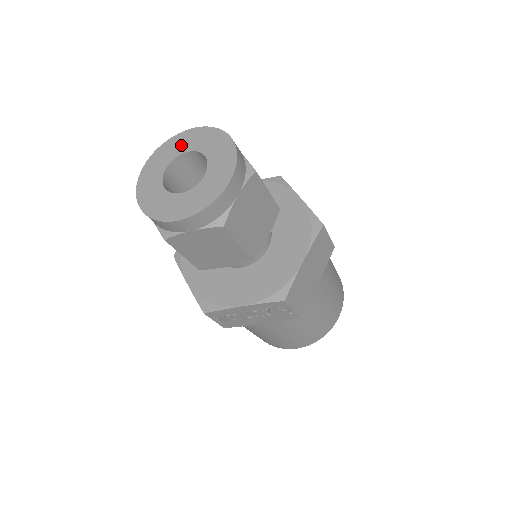
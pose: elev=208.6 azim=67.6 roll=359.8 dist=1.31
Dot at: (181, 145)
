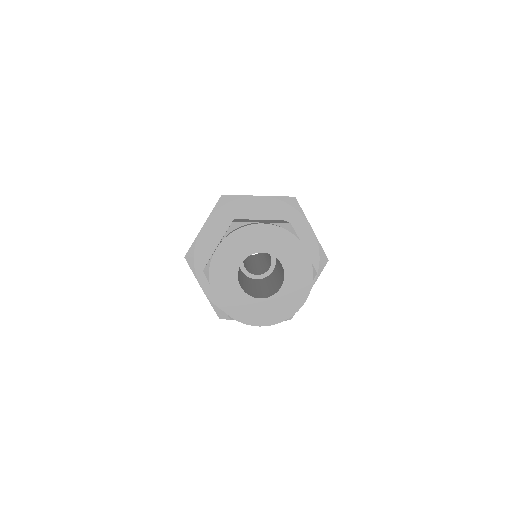
Dot at: (255, 242)
